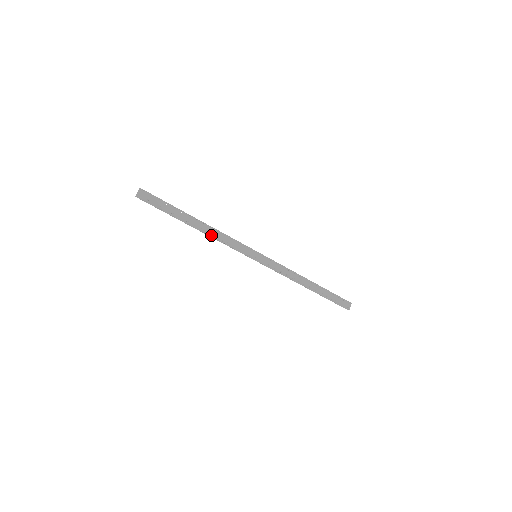
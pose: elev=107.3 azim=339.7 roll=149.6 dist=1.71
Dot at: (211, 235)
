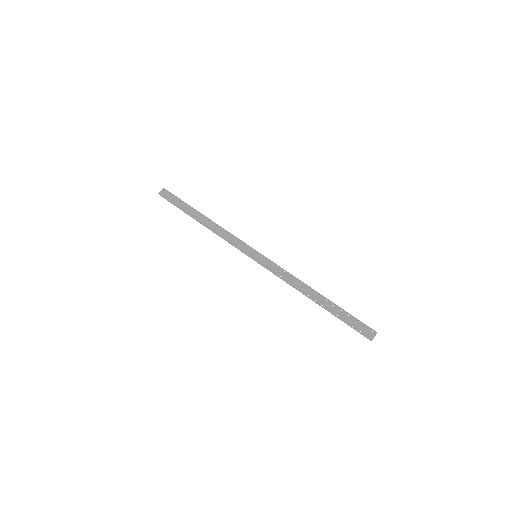
Dot at: (213, 230)
